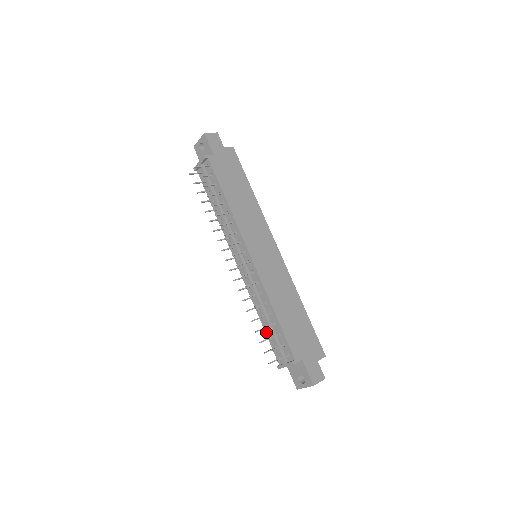
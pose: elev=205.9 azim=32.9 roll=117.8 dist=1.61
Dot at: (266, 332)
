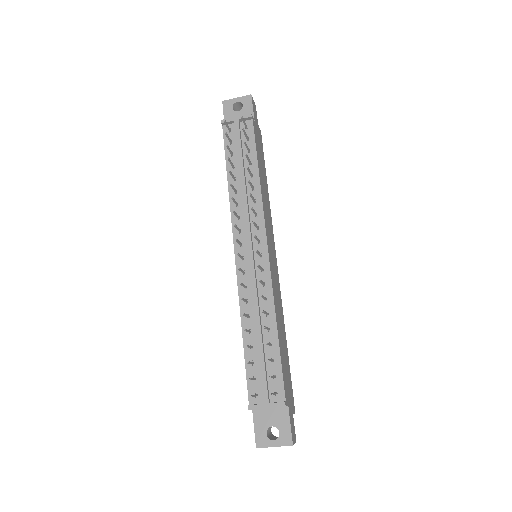
Dot at: (246, 354)
